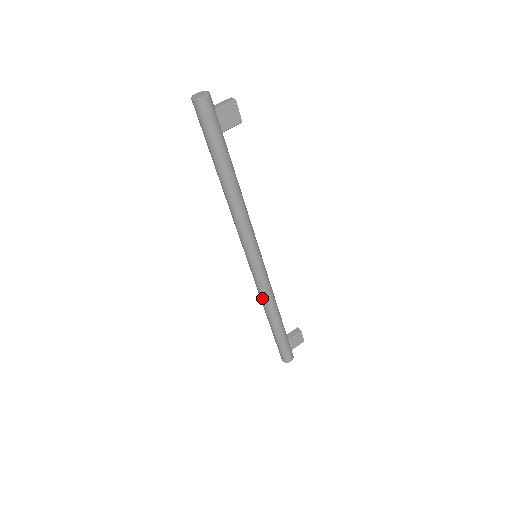
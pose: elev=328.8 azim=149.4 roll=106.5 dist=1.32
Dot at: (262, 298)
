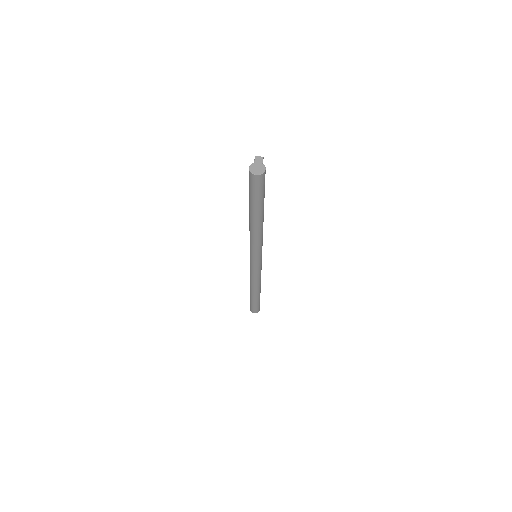
Dot at: (257, 281)
